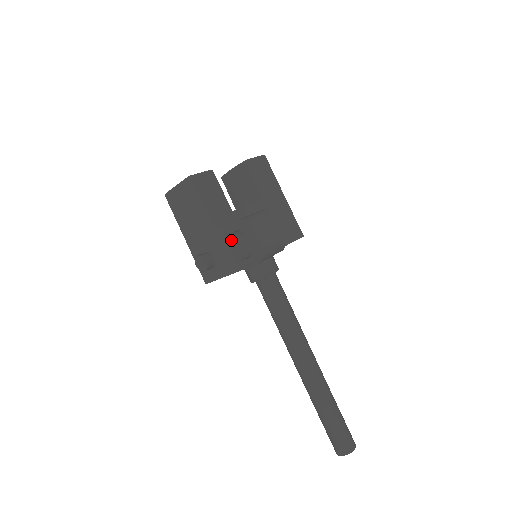
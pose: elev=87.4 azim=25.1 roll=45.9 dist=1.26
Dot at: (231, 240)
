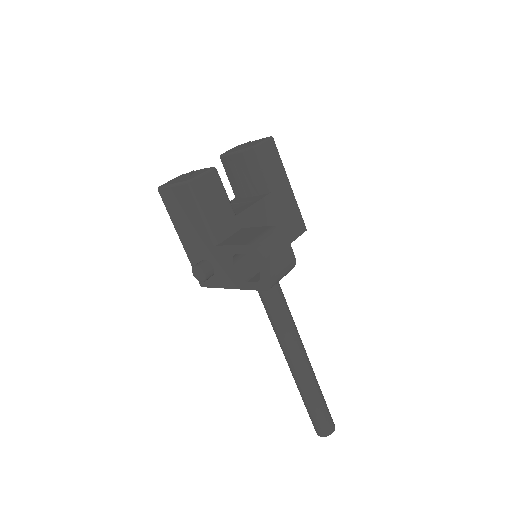
Dot at: (235, 257)
